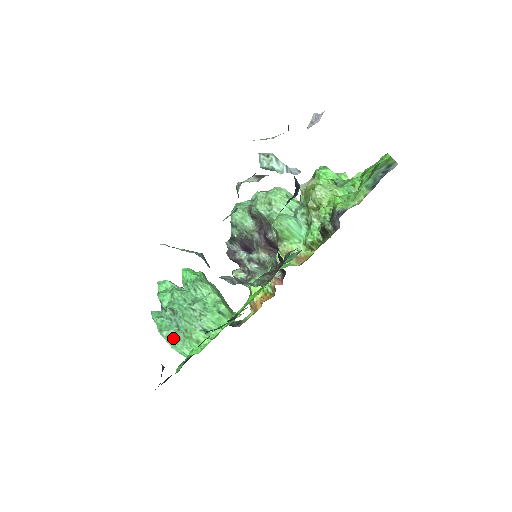
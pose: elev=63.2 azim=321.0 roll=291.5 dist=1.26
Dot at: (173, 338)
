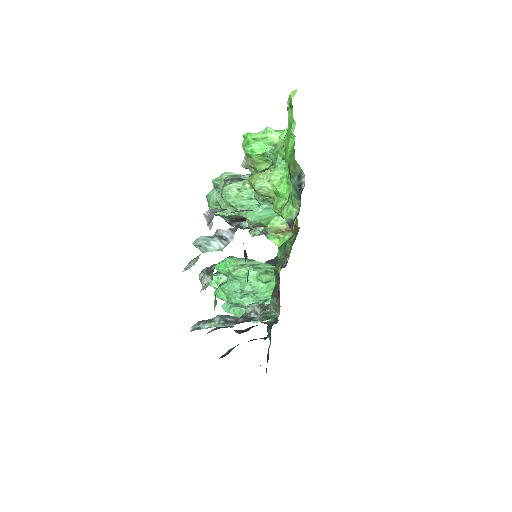
Dot at: occluded
